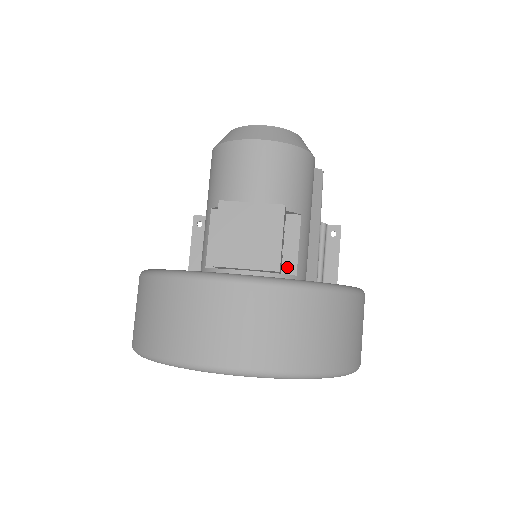
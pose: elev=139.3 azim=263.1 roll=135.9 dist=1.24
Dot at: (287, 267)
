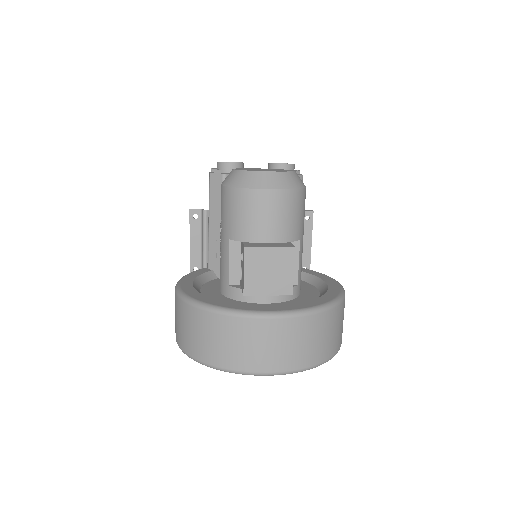
Dot at: occluded
